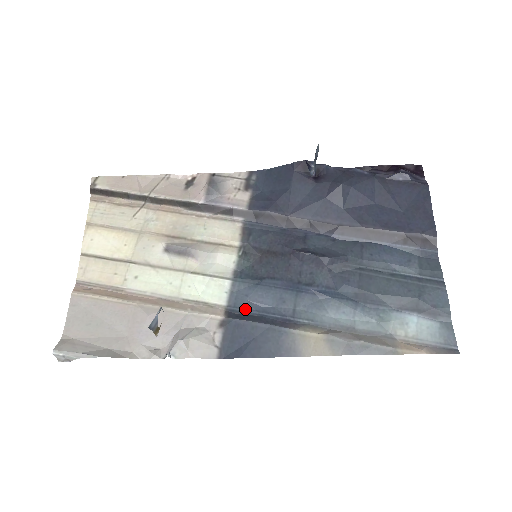
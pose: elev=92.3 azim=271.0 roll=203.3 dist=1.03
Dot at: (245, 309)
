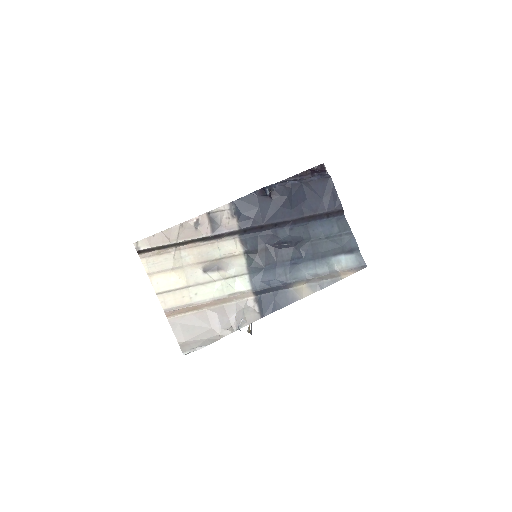
Dot at: (262, 287)
